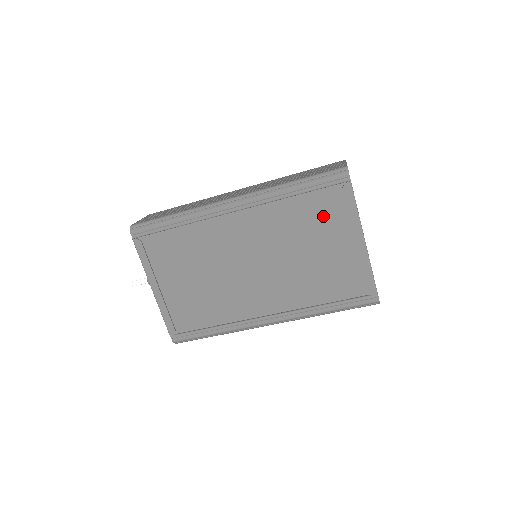
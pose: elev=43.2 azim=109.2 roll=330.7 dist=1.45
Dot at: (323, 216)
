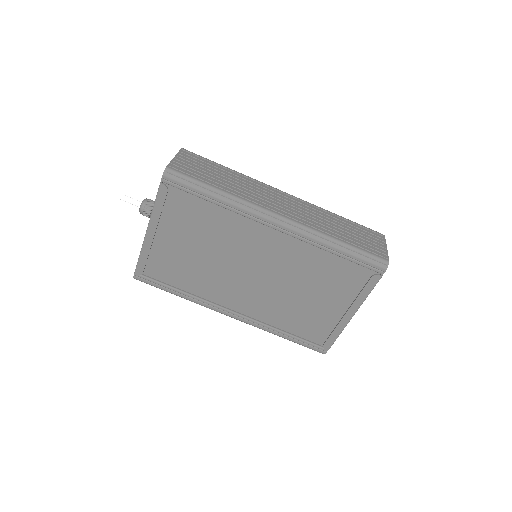
Dot at: (339, 280)
